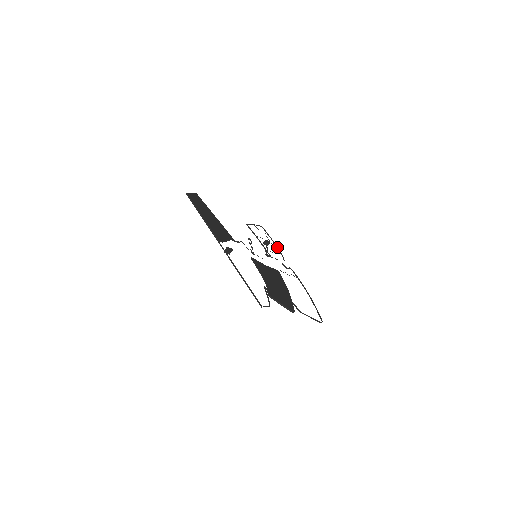
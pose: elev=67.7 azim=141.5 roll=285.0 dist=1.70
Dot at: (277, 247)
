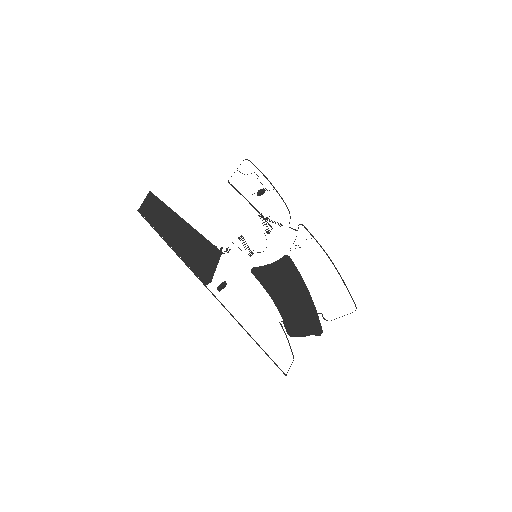
Dot at: occluded
